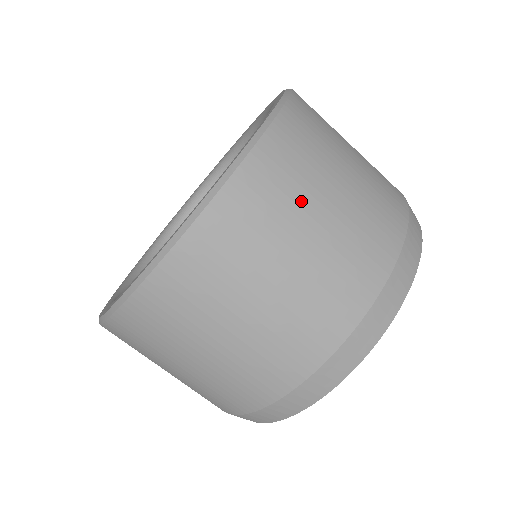
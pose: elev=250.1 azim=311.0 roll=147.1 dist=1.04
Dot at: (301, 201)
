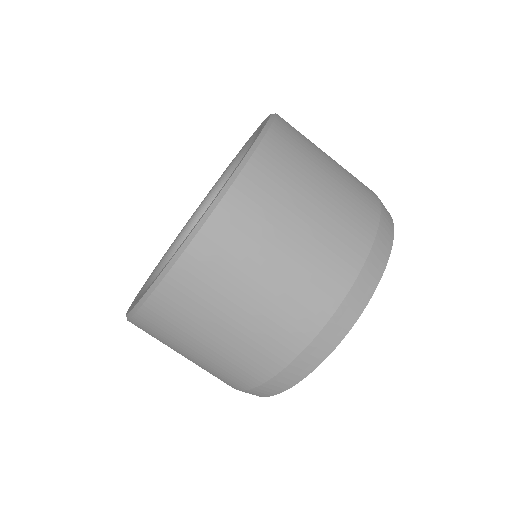
Dot at: (312, 155)
